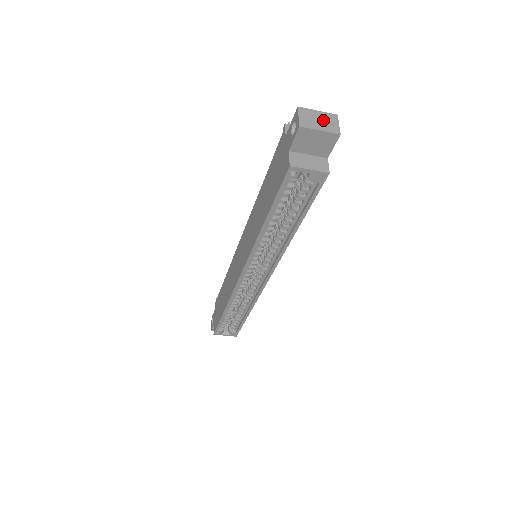
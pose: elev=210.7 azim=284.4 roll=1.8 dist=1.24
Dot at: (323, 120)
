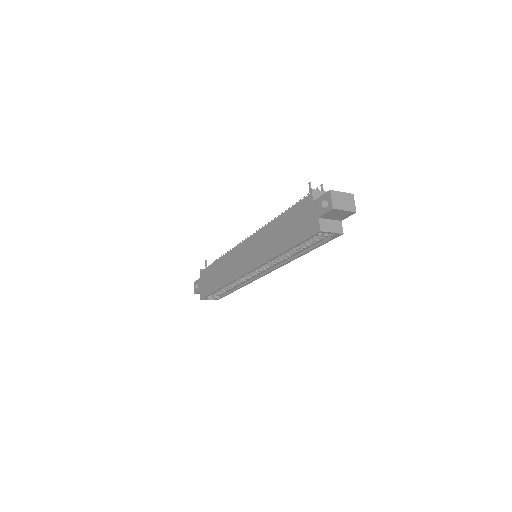
Dot at: (346, 200)
